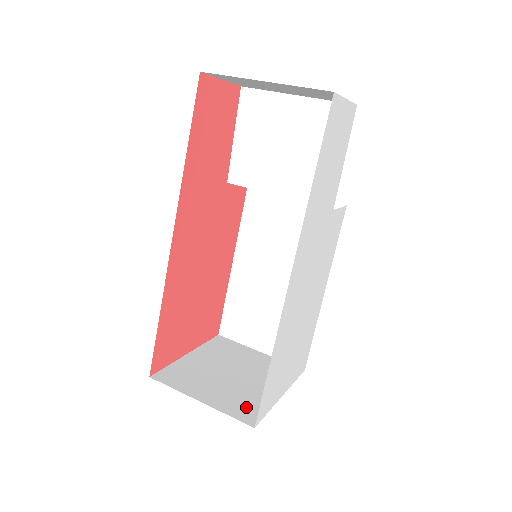
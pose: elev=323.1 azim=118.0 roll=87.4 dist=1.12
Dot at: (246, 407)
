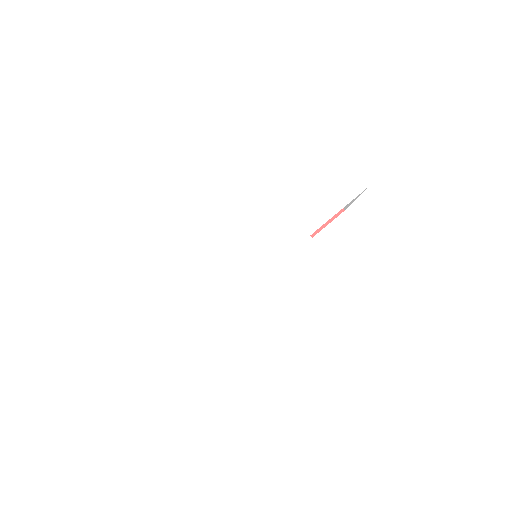
Dot at: occluded
